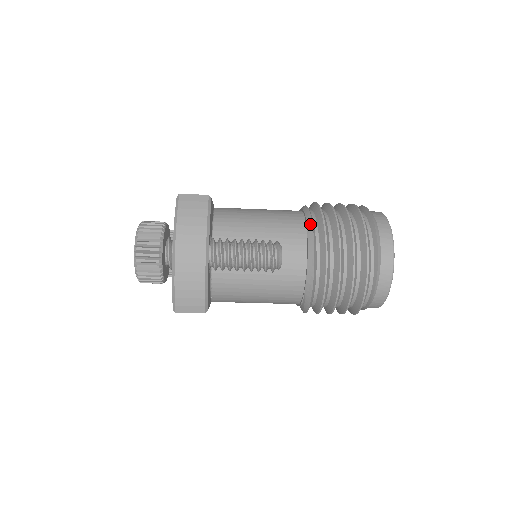
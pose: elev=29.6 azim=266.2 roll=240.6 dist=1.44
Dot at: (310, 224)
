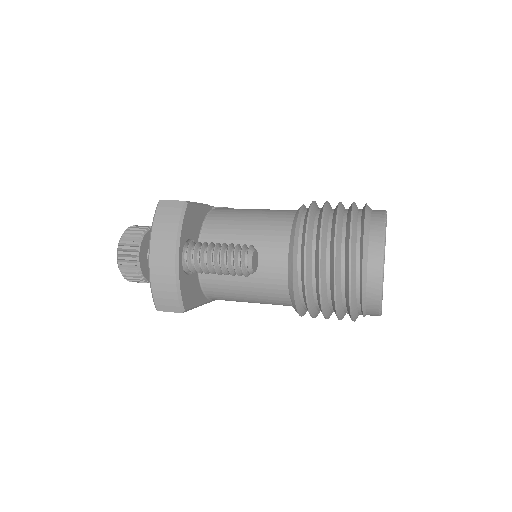
Dot at: (294, 226)
